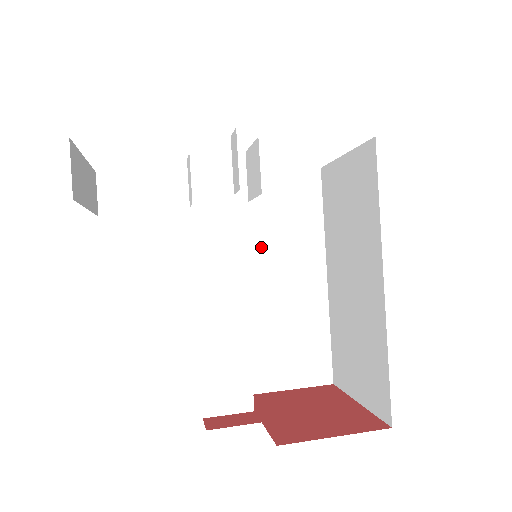
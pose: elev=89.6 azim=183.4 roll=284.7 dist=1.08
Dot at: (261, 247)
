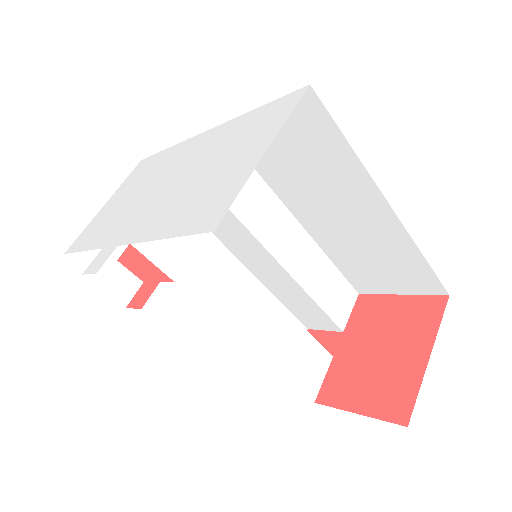
Dot at: (299, 190)
